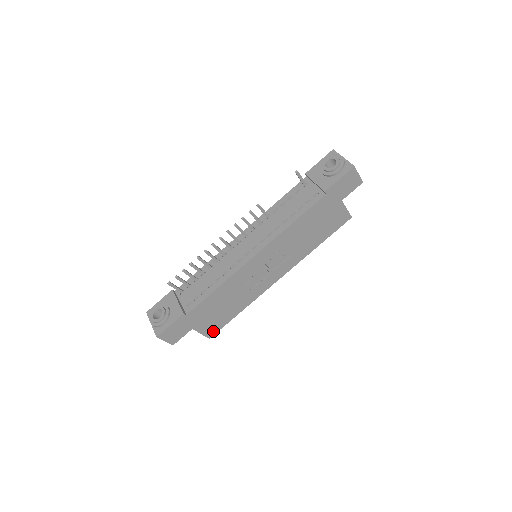
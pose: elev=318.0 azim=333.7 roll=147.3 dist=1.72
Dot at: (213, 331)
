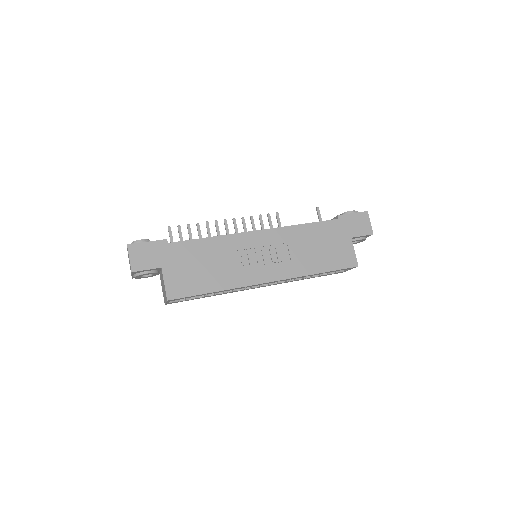
Dot at: (177, 293)
